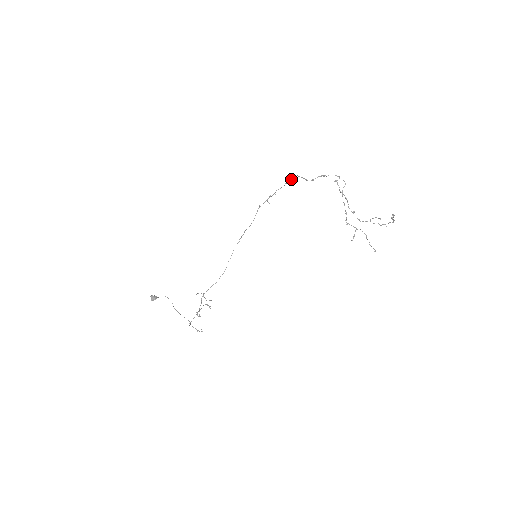
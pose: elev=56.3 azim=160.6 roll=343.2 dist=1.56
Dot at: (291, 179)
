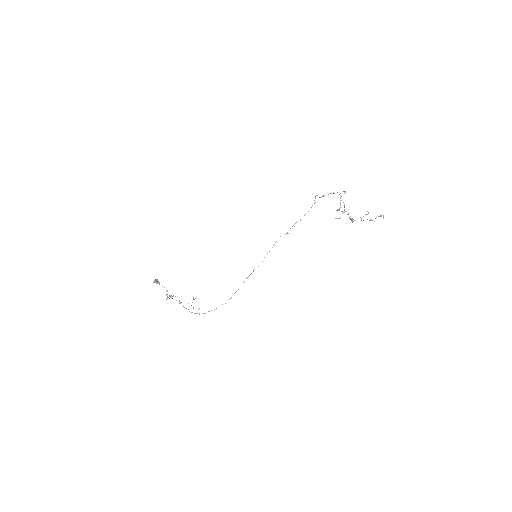
Dot at: occluded
